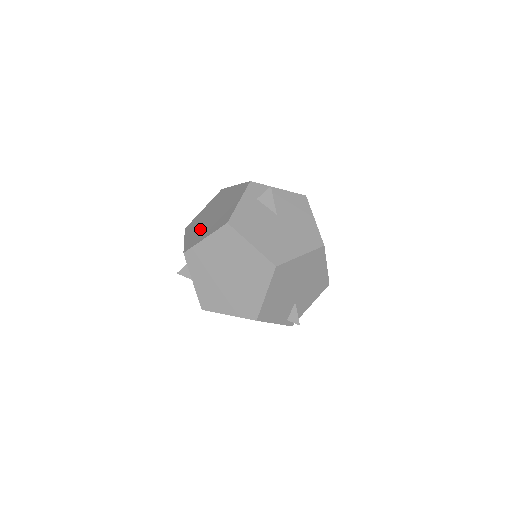
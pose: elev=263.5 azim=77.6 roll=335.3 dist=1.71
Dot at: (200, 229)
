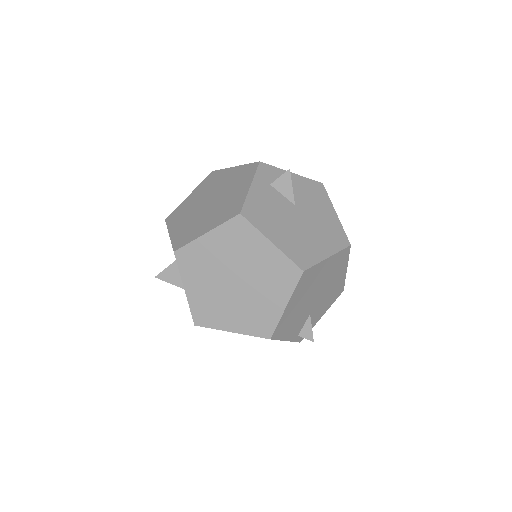
Dot at: (193, 221)
